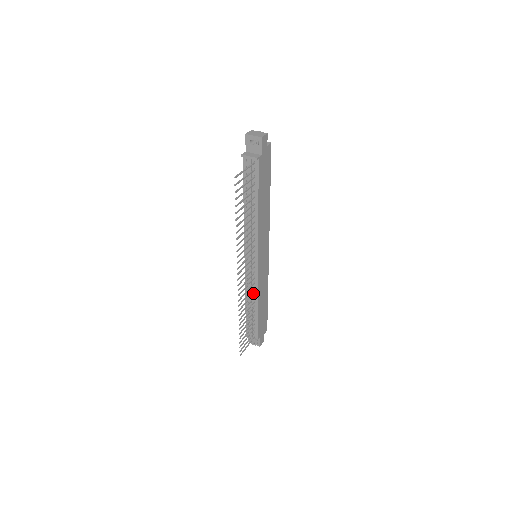
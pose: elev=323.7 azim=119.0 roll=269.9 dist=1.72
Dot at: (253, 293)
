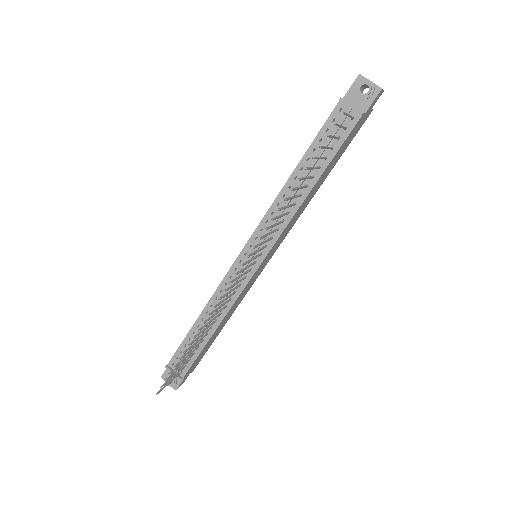
Dot at: (224, 307)
